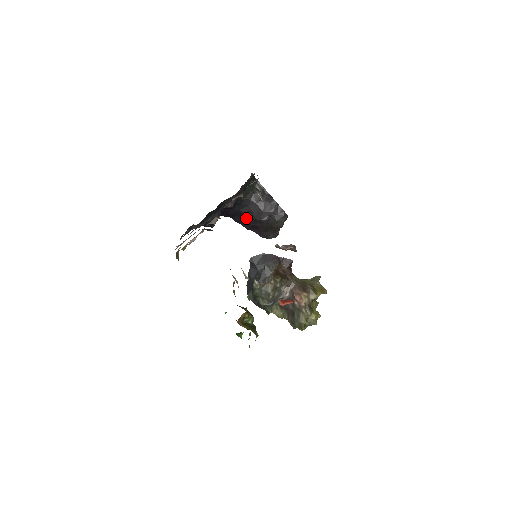
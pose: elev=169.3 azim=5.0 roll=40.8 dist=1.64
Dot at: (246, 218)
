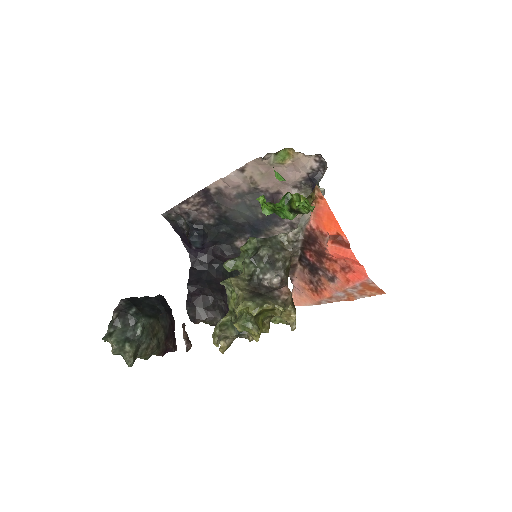
Dot at: (202, 279)
